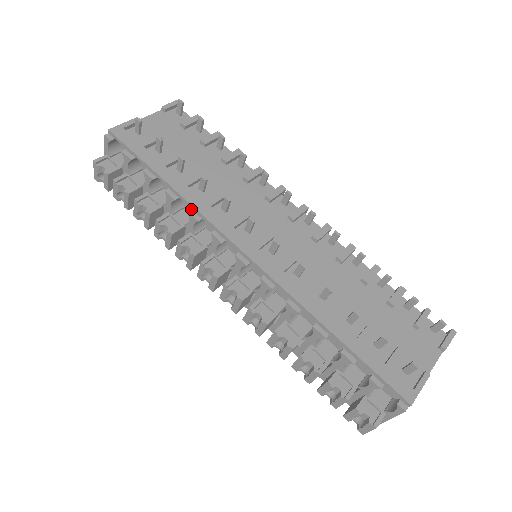
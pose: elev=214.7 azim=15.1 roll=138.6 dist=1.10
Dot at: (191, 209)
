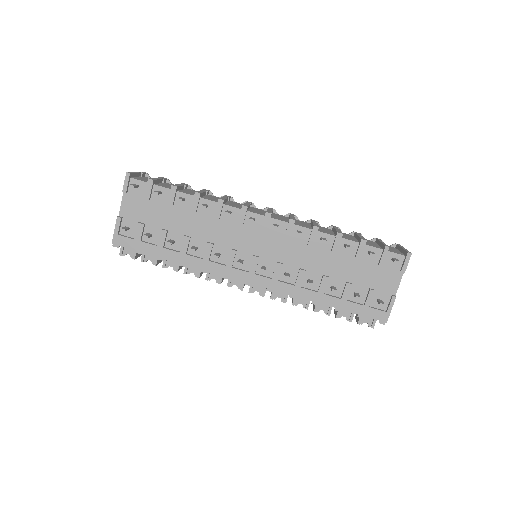
Dot at: (199, 268)
